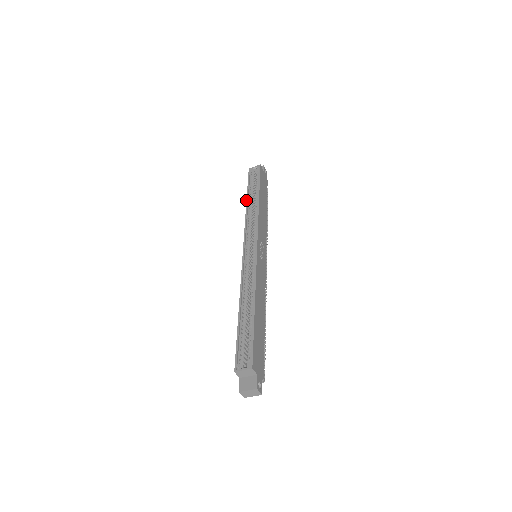
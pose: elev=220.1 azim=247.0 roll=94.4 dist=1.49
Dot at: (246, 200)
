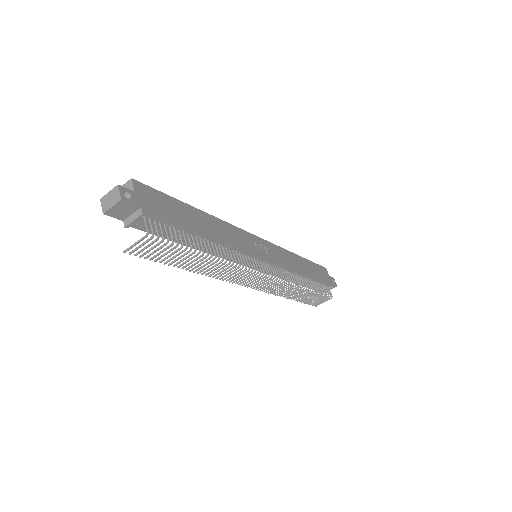
Dot at: occluded
